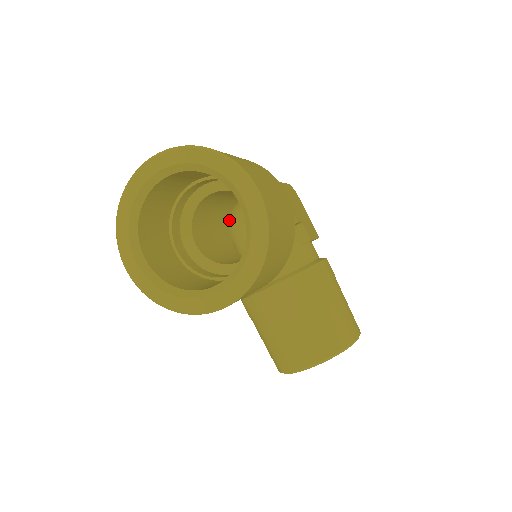
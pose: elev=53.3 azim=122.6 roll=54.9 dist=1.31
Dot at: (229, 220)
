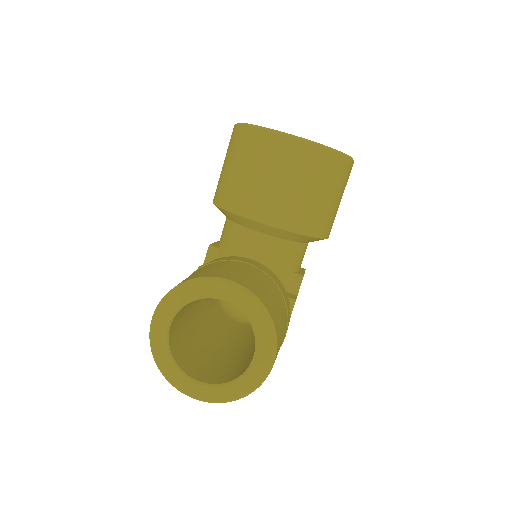
Dot at: occluded
